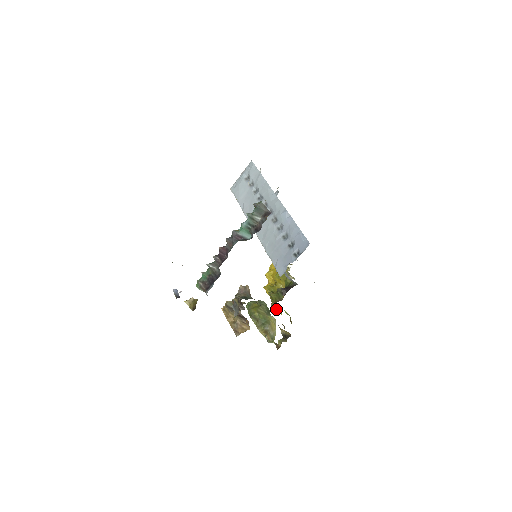
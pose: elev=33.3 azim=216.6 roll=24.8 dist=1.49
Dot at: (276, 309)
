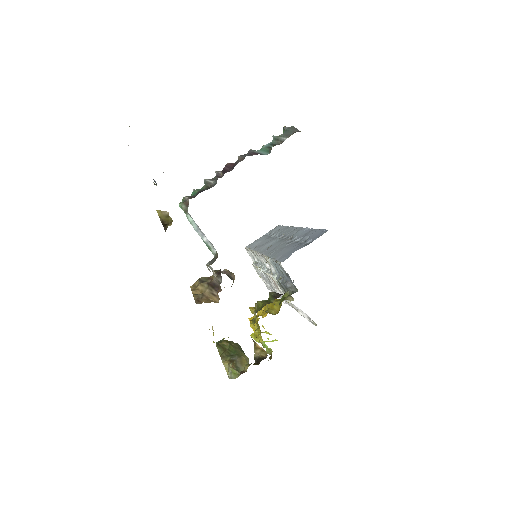
Dot at: (257, 335)
